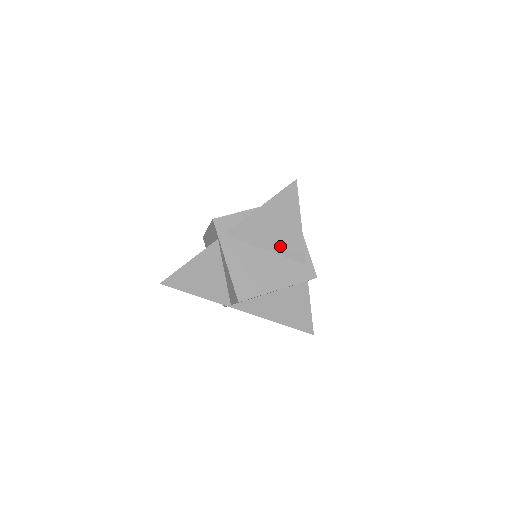
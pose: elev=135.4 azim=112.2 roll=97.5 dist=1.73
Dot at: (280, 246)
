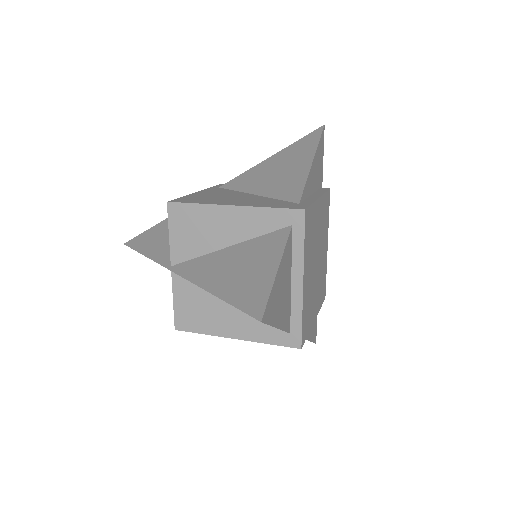
Dot at: (274, 188)
